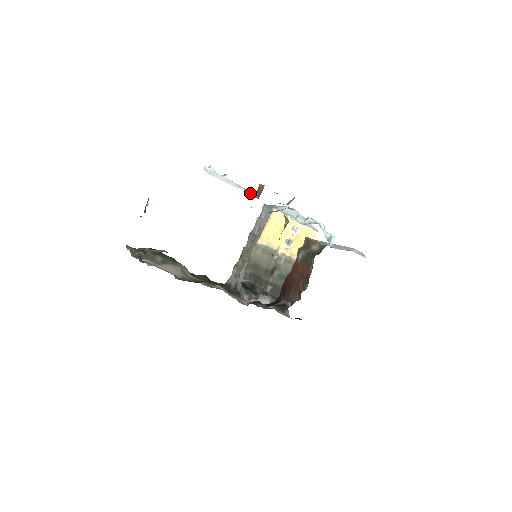
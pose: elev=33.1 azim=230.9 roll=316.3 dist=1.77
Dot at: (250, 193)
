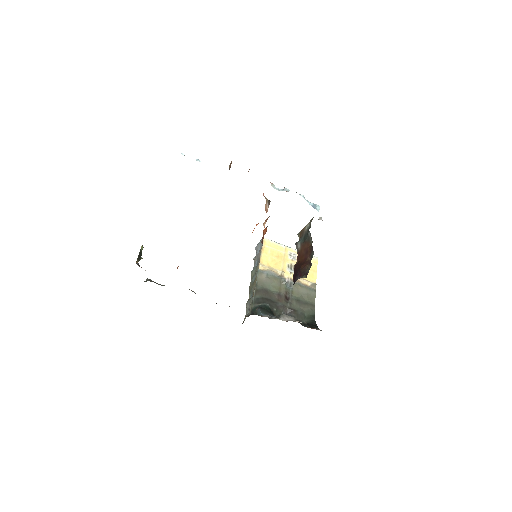
Dot at: occluded
